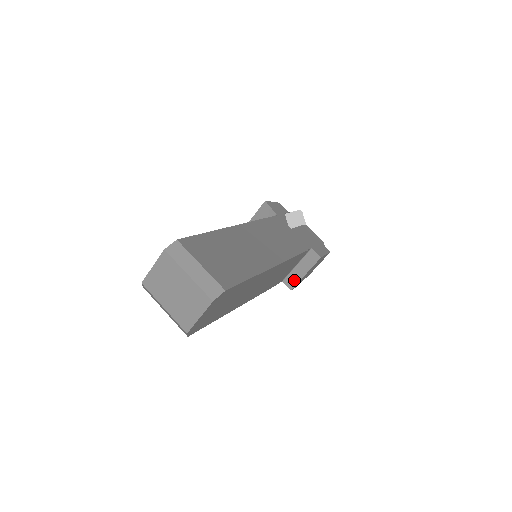
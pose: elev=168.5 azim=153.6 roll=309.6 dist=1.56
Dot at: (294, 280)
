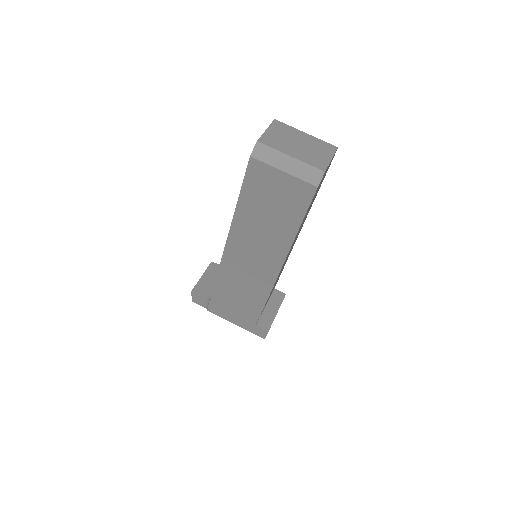
Dot at: (268, 320)
